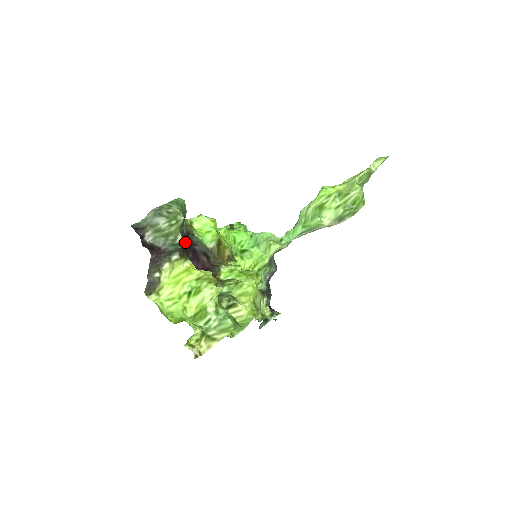
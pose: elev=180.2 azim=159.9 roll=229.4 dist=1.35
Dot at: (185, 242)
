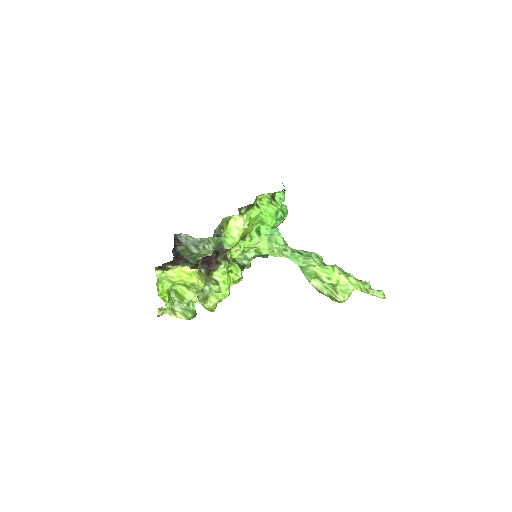
Dot at: occluded
